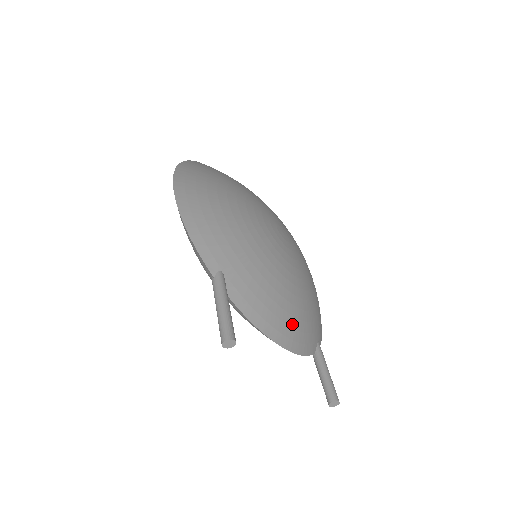
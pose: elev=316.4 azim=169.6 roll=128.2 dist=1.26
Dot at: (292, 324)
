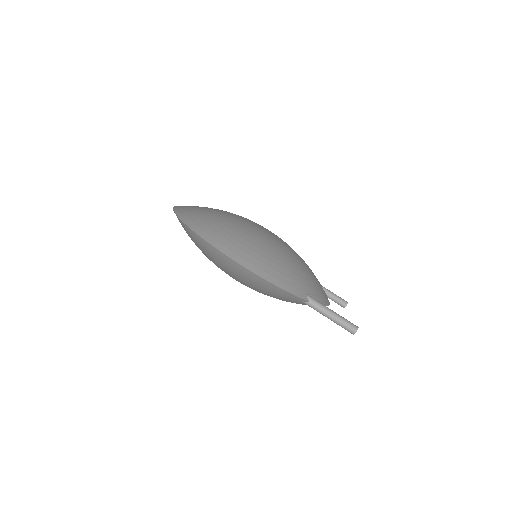
Dot at: occluded
